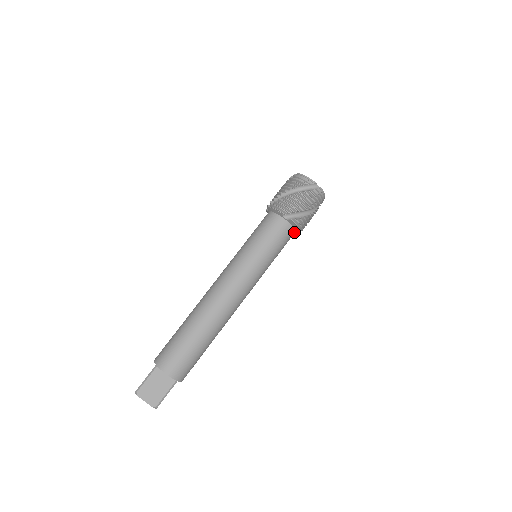
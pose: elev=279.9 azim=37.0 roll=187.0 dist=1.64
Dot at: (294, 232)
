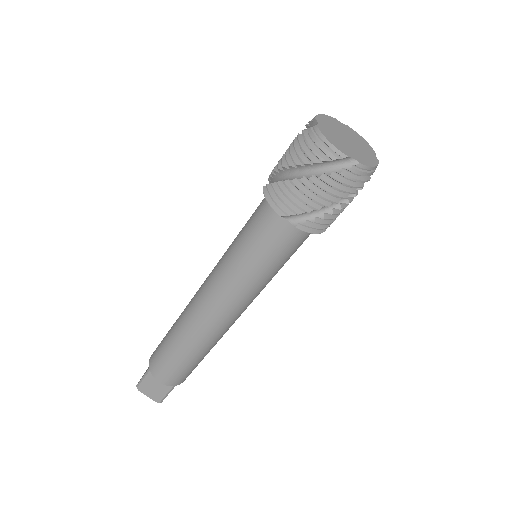
Dot at: occluded
